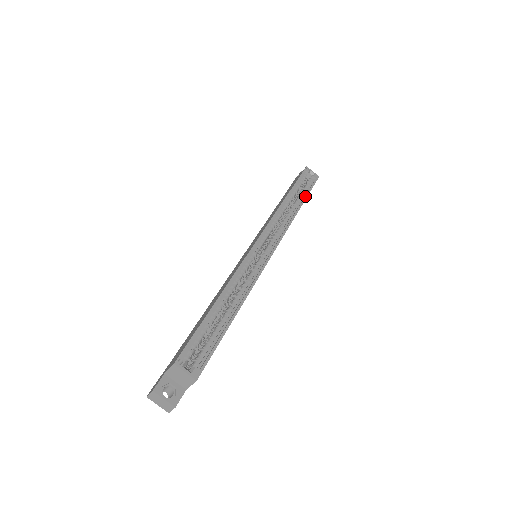
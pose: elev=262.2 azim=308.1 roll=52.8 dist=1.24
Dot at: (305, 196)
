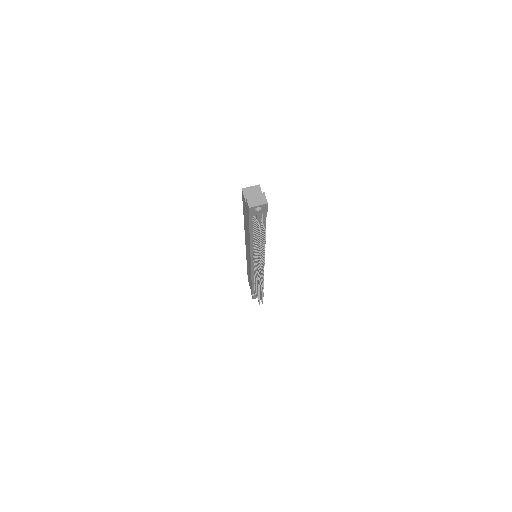
Dot at: occluded
